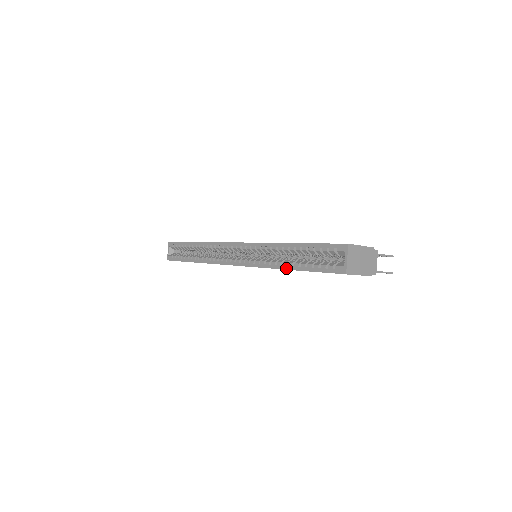
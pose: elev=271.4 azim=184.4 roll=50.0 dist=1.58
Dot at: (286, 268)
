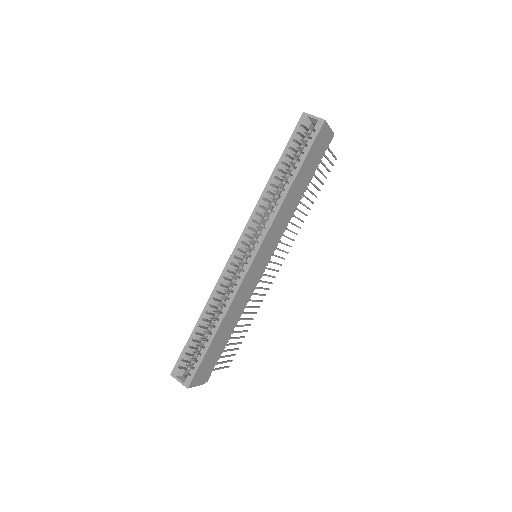
Dot at: (290, 185)
